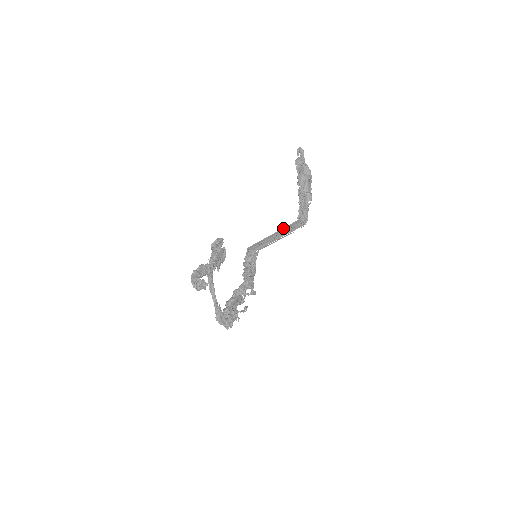
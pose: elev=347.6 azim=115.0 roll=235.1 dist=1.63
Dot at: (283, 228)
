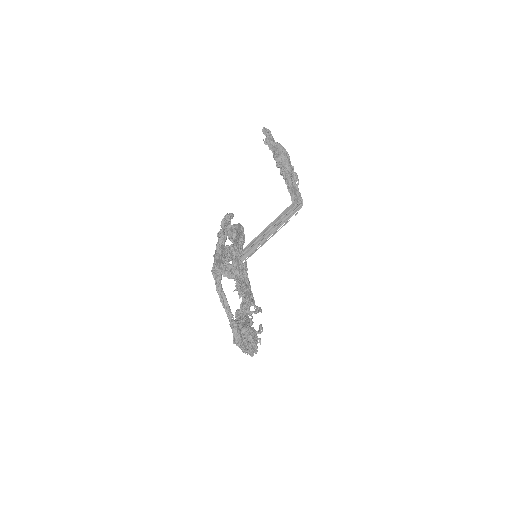
Dot at: occluded
